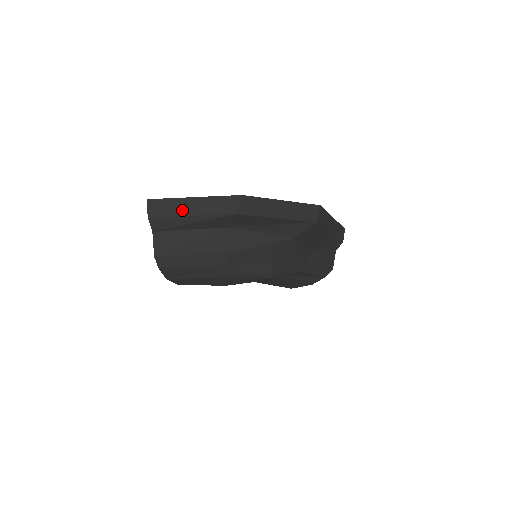
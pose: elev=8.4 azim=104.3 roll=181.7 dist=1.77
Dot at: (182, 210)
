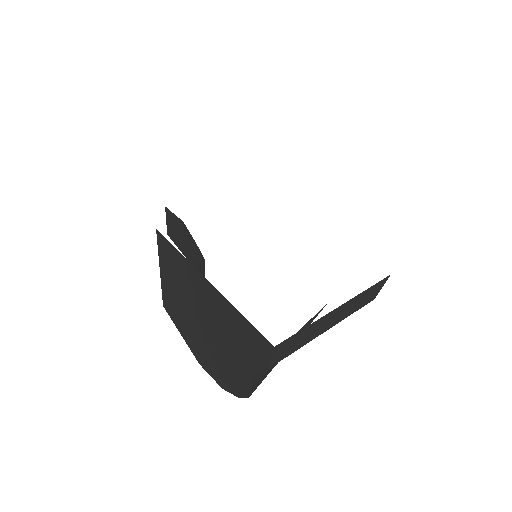
Dot at: (319, 331)
